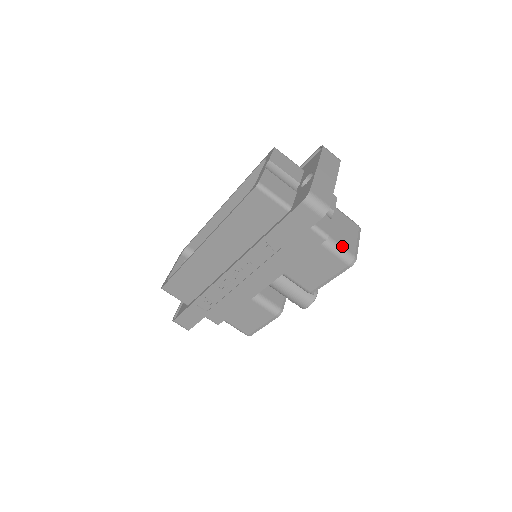
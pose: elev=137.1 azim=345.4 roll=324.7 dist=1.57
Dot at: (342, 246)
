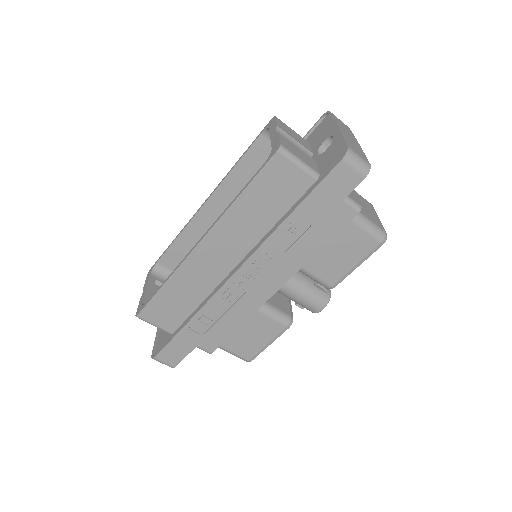
Dot at: (371, 221)
